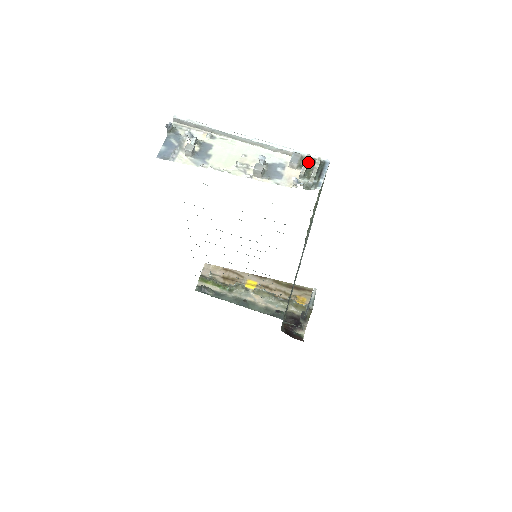
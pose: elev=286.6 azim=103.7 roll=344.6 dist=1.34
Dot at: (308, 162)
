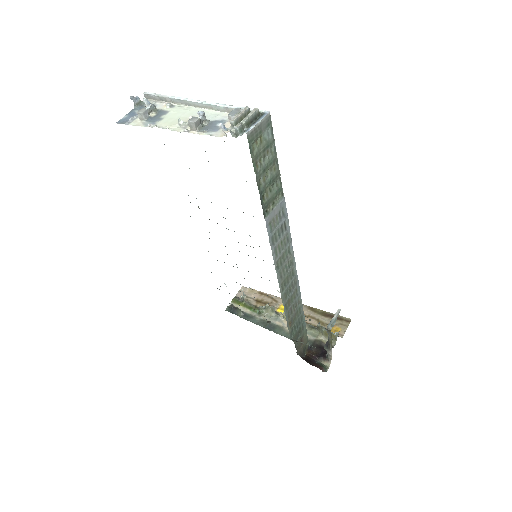
Dot at: (244, 113)
